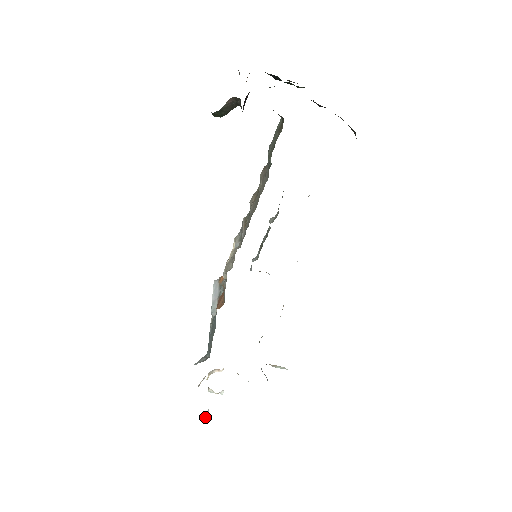
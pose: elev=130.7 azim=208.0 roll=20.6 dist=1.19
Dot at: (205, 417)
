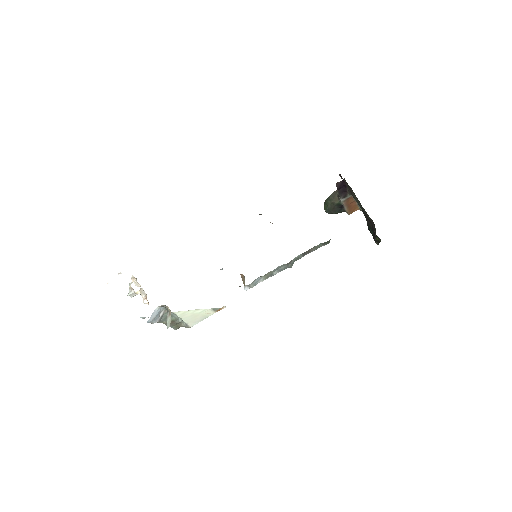
Dot at: (108, 280)
